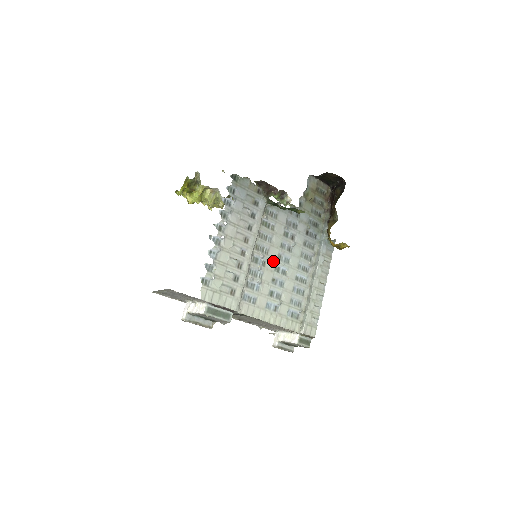
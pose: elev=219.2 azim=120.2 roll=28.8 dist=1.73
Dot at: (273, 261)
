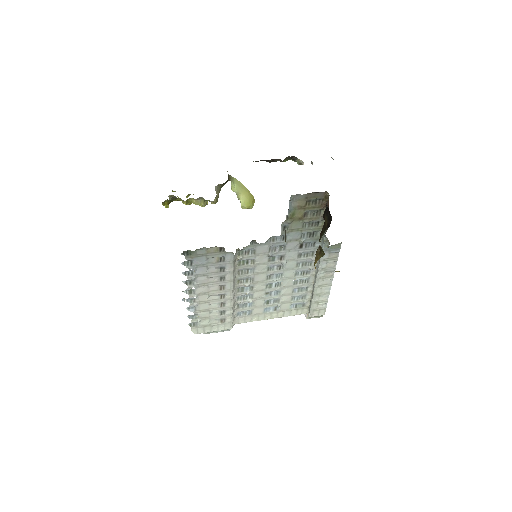
Dot at: (262, 283)
